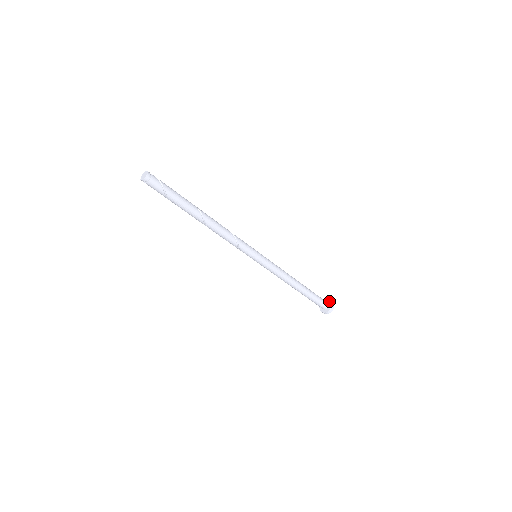
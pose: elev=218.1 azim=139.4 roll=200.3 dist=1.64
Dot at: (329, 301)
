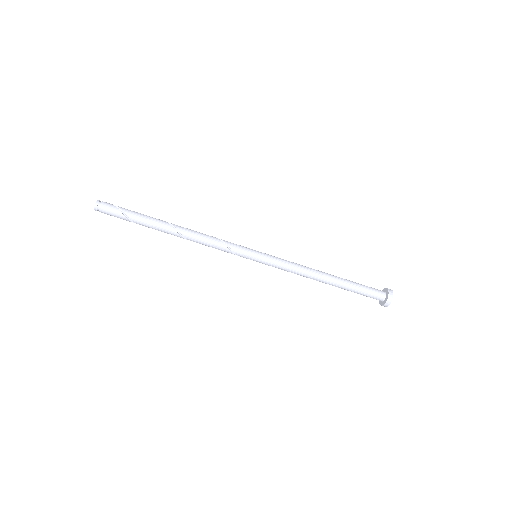
Dot at: (383, 290)
